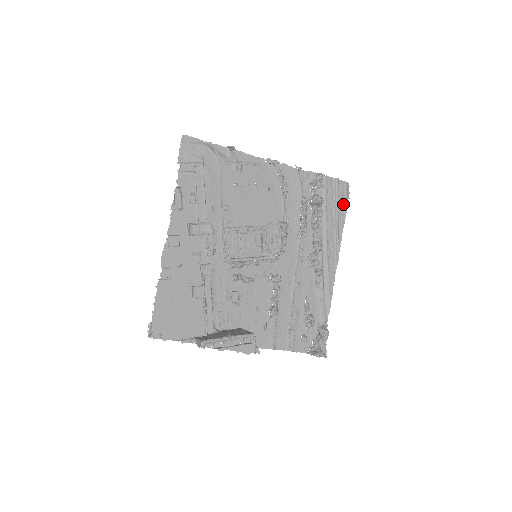
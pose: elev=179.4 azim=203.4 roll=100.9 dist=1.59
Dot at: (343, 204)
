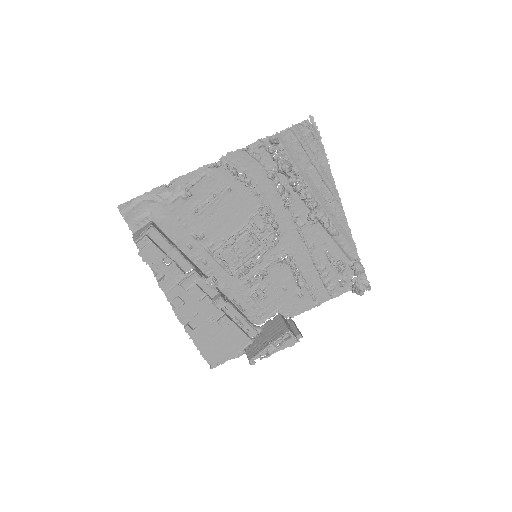
Dot at: (316, 144)
